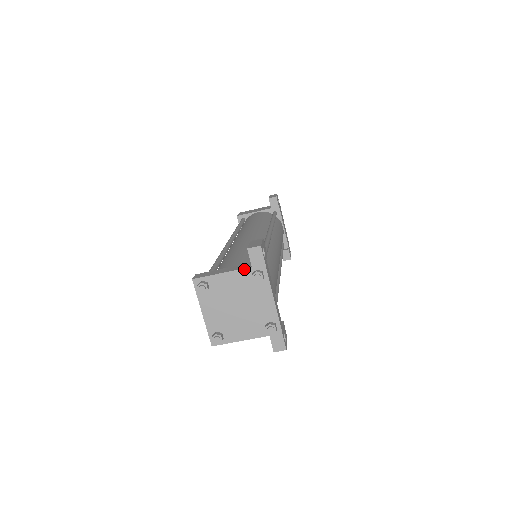
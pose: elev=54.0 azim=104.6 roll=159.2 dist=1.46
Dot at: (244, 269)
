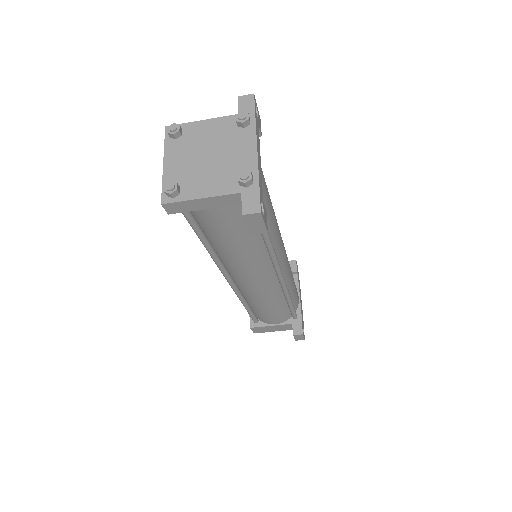
Dot at: (229, 116)
